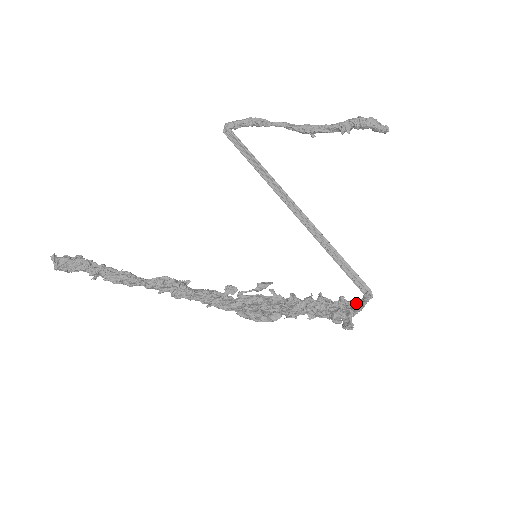
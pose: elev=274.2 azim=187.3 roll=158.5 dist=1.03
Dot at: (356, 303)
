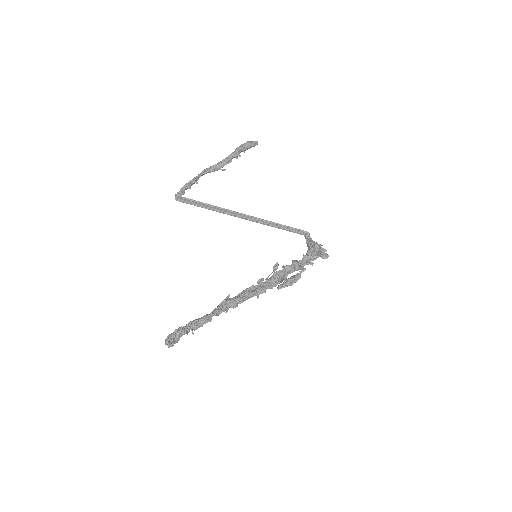
Dot at: (315, 243)
